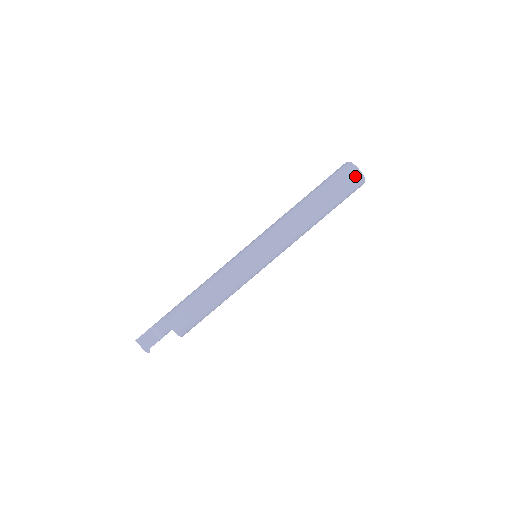
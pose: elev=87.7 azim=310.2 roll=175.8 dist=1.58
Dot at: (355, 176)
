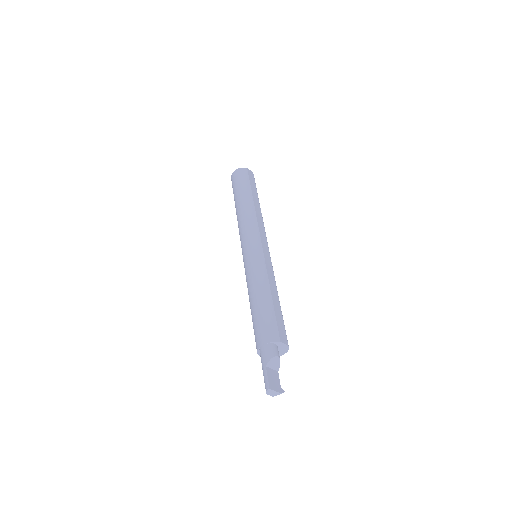
Dot at: (251, 174)
